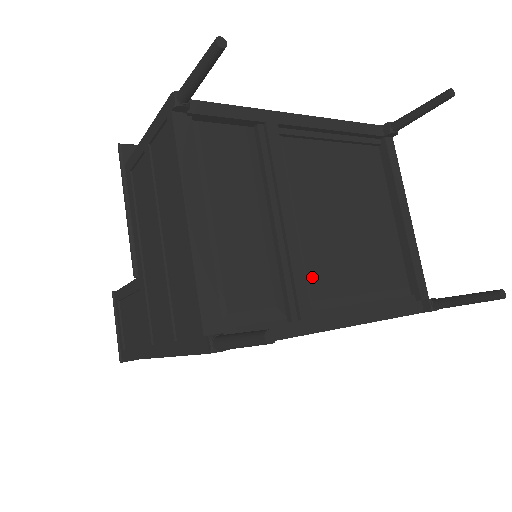
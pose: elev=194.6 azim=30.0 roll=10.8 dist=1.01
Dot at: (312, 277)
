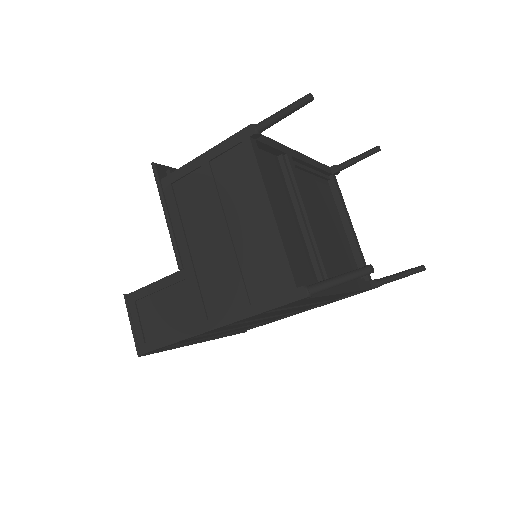
Dot at: occluded
